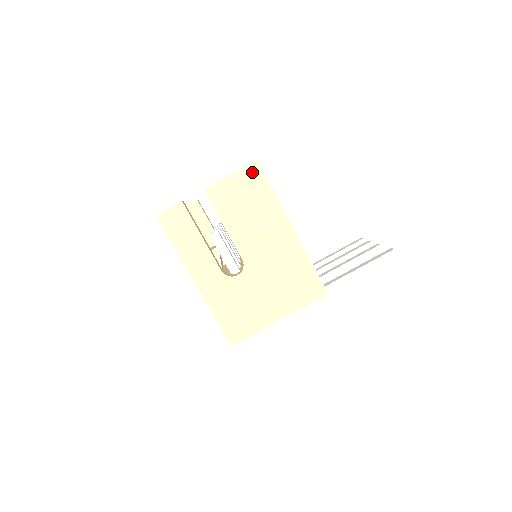
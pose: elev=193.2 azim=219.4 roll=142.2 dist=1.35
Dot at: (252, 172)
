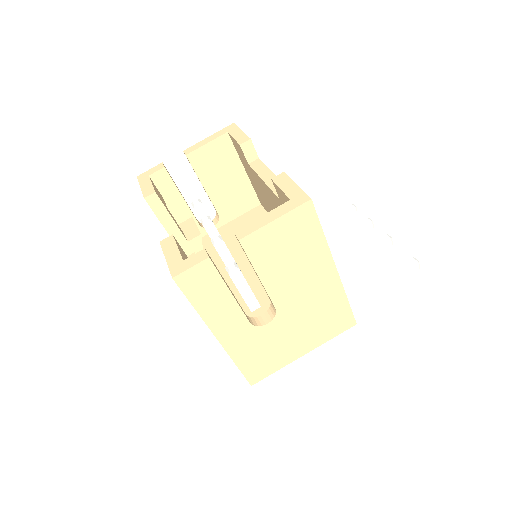
Dot at: (303, 214)
